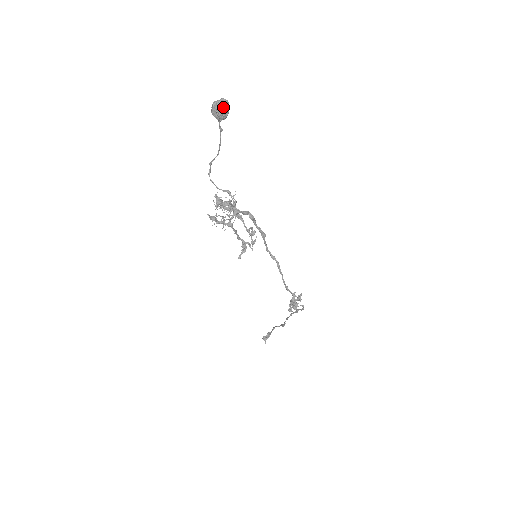
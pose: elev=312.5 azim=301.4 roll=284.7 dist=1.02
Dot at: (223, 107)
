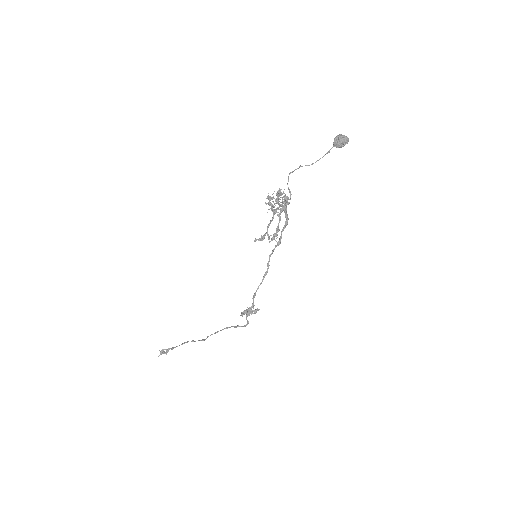
Dot at: (345, 140)
